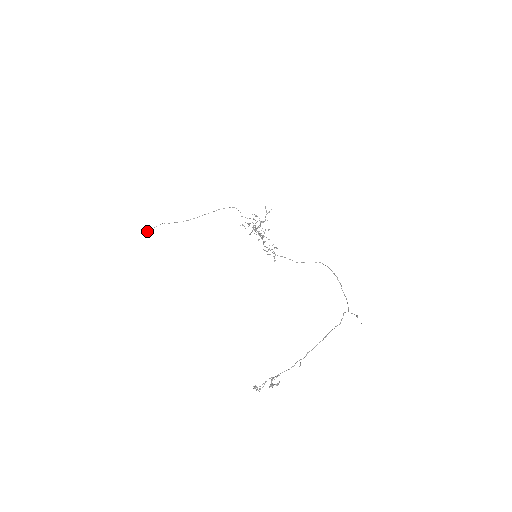
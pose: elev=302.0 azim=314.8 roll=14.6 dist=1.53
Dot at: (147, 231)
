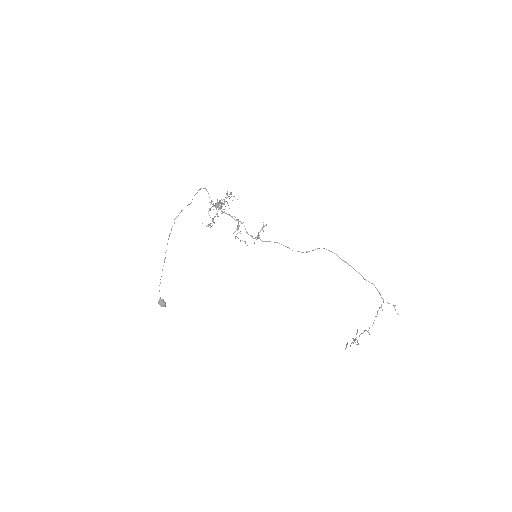
Dot at: occluded
